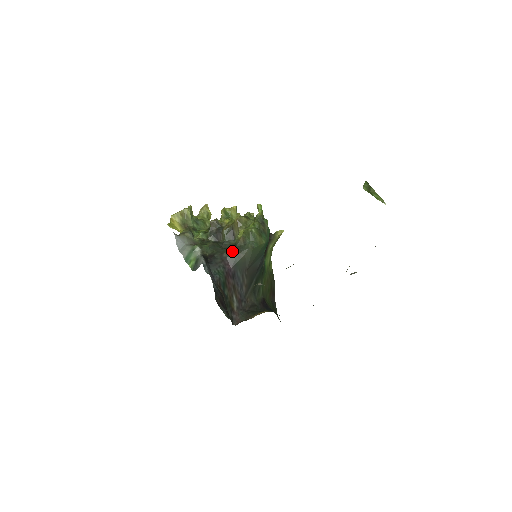
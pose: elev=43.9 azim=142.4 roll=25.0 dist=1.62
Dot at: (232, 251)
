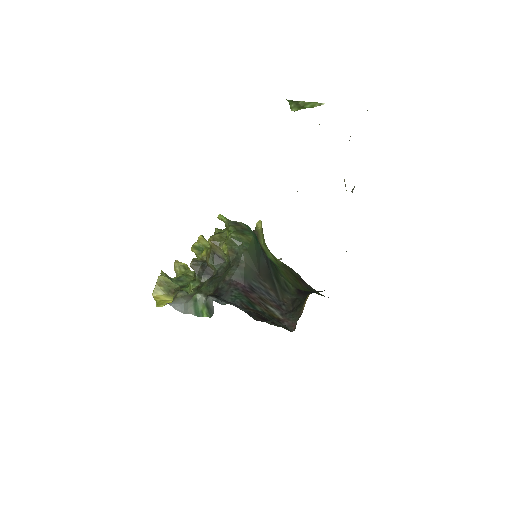
Dot at: (231, 269)
